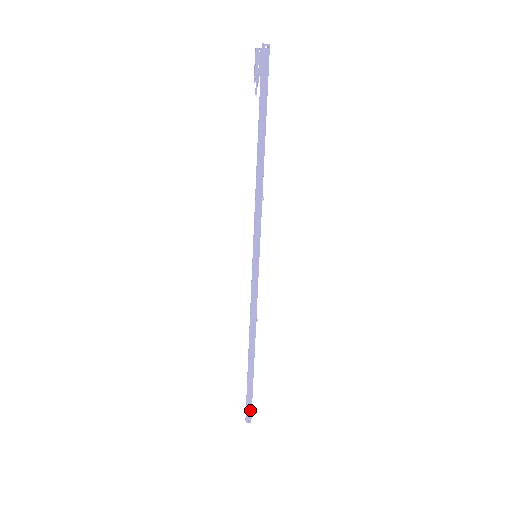
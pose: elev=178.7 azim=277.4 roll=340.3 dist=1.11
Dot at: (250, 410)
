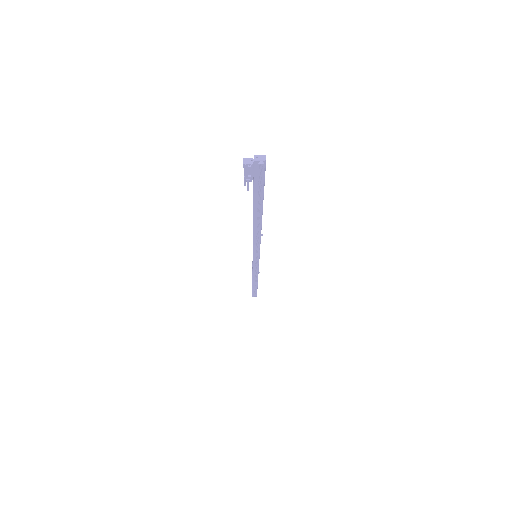
Dot at: (255, 295)
